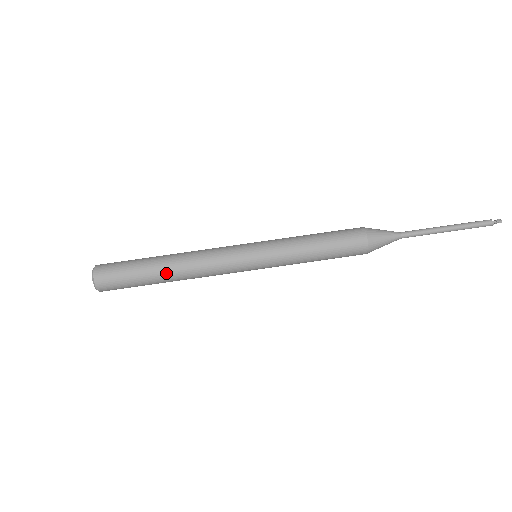
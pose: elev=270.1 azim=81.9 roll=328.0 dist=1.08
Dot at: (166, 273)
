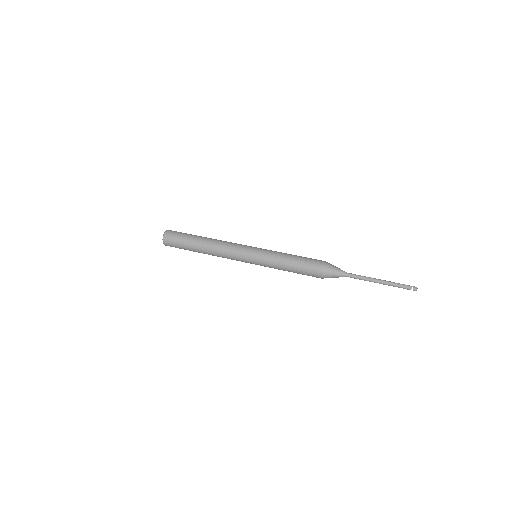
Dot at: (204, 239)
